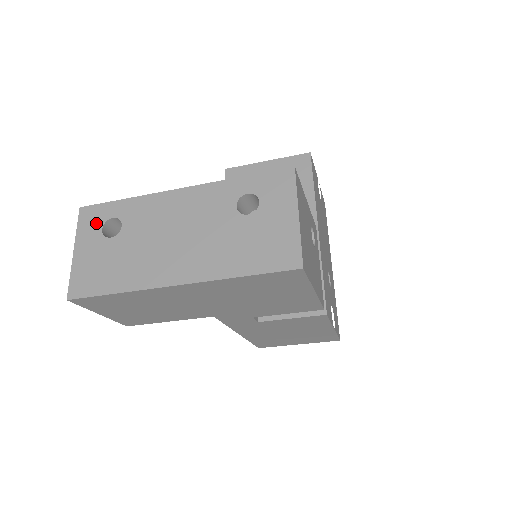
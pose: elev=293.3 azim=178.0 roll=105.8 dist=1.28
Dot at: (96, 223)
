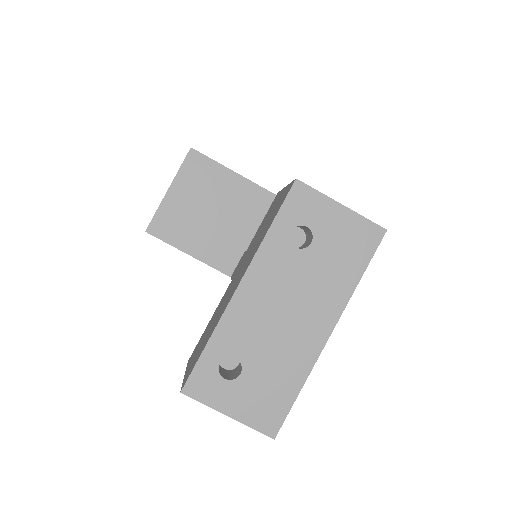
Dot at: (213, 382)
